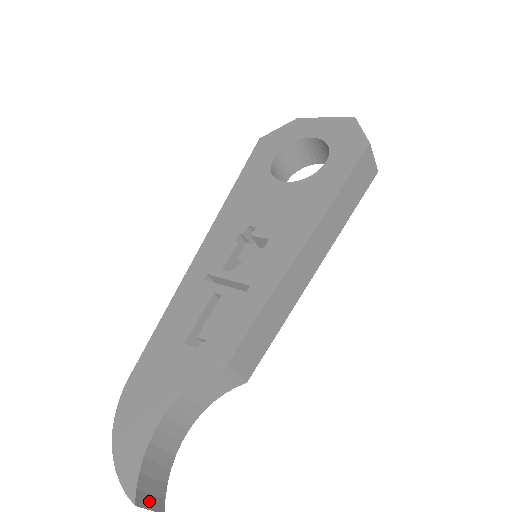
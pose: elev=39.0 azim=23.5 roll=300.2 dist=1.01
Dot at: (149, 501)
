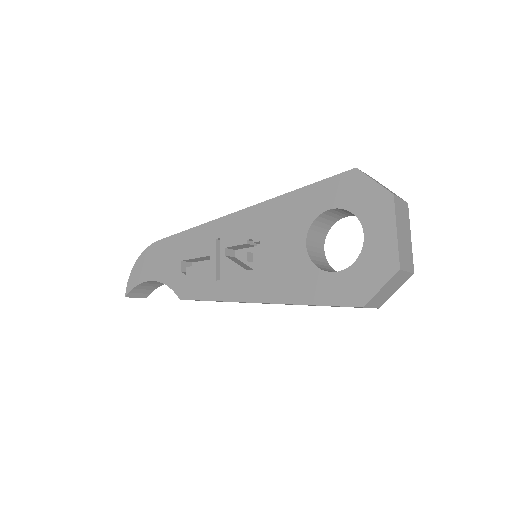
Dot at: (137, 295)
